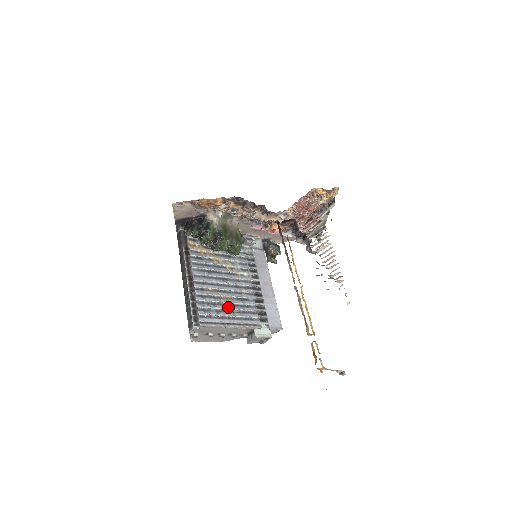
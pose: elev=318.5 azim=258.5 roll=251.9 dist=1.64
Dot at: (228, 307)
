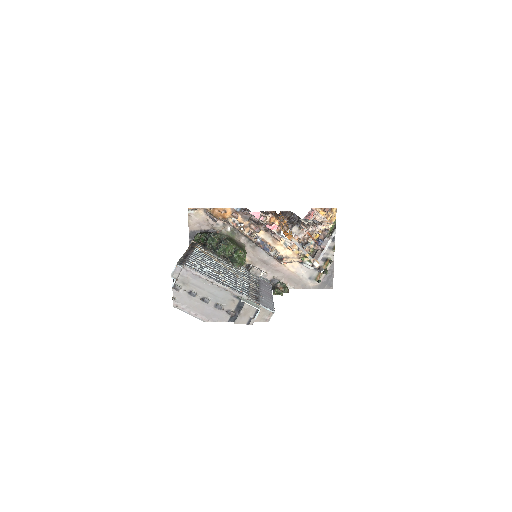
Dot at: (218, 276)
